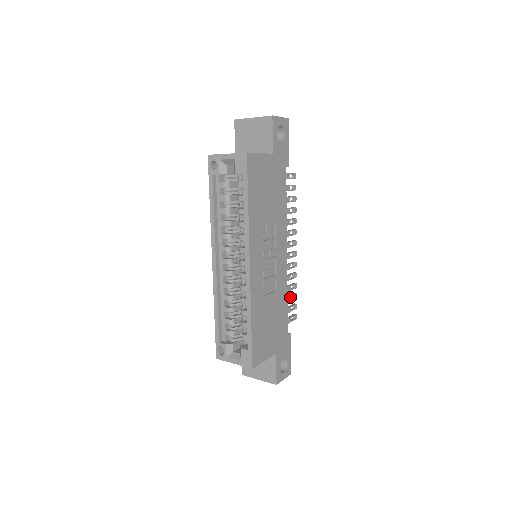
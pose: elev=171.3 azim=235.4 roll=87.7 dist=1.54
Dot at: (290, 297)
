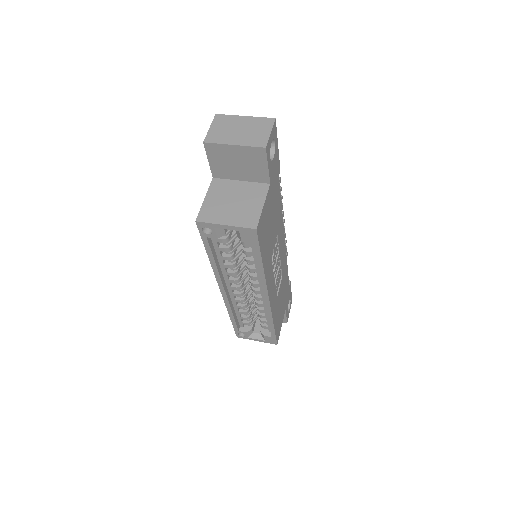
Dot at: occluded
